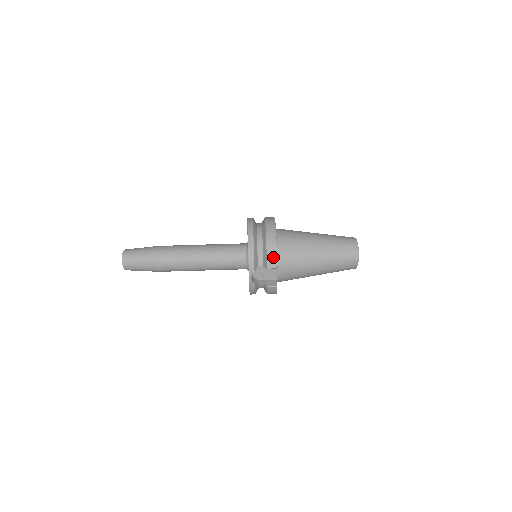
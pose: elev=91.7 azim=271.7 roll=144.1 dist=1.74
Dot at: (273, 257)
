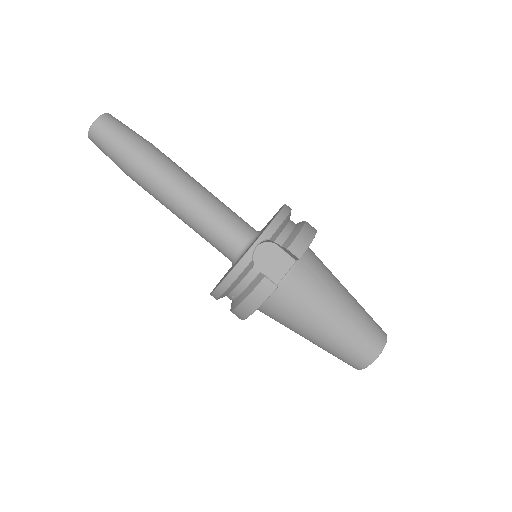
Dot at: (304, 242)
